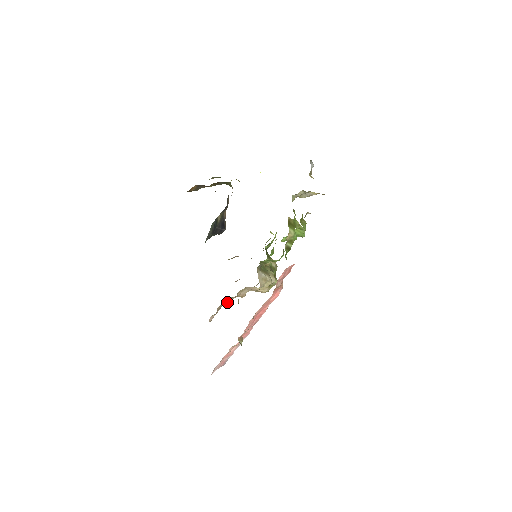
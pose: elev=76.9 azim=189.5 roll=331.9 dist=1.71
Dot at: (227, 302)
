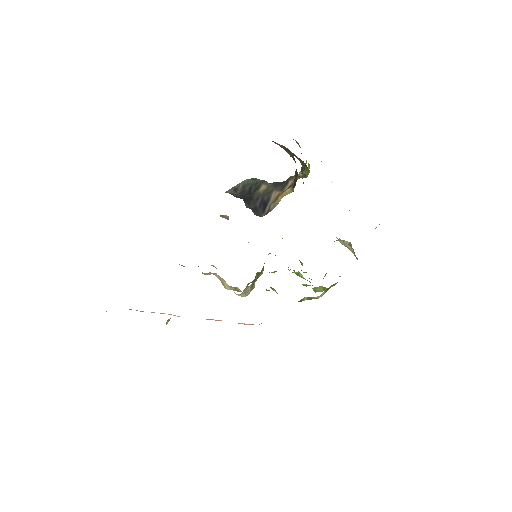
Dot at: occluded
